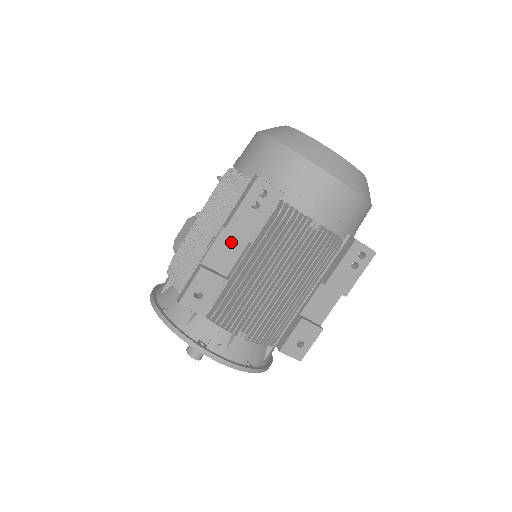
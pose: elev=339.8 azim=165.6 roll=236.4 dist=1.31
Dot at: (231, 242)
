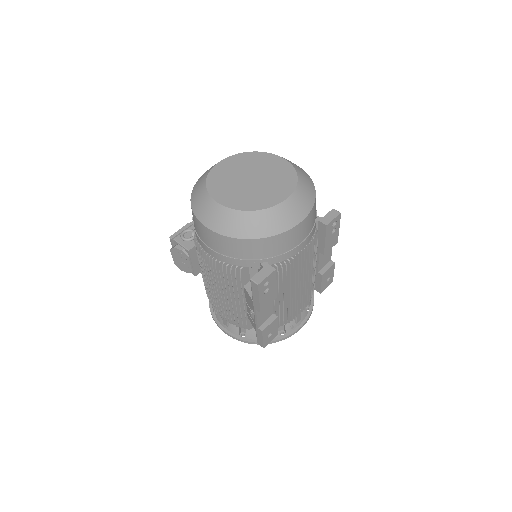
Dot at: occluded
